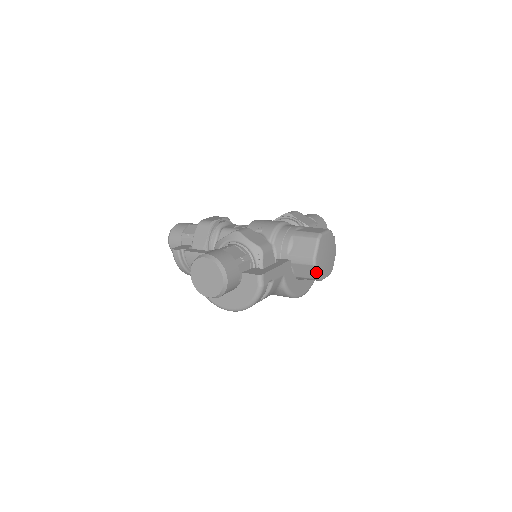
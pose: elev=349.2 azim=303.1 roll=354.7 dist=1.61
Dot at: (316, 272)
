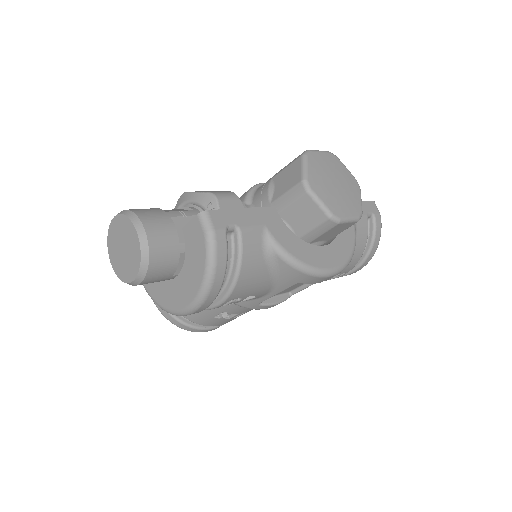
Dot at: (318, 204)
